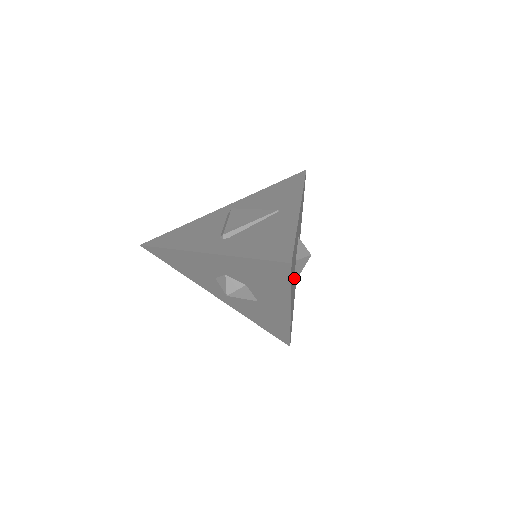
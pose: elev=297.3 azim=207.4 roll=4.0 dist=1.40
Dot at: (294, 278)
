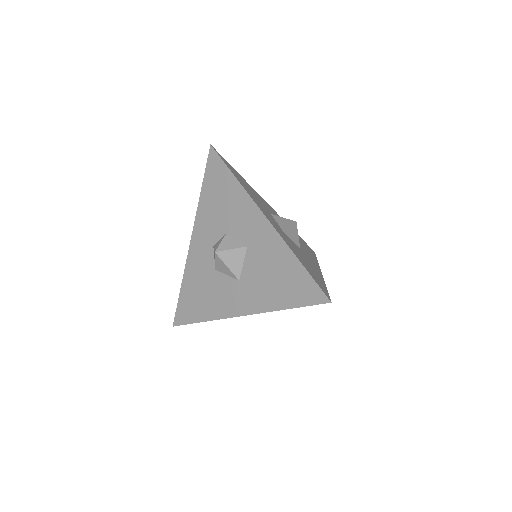
Dot at: occluded
